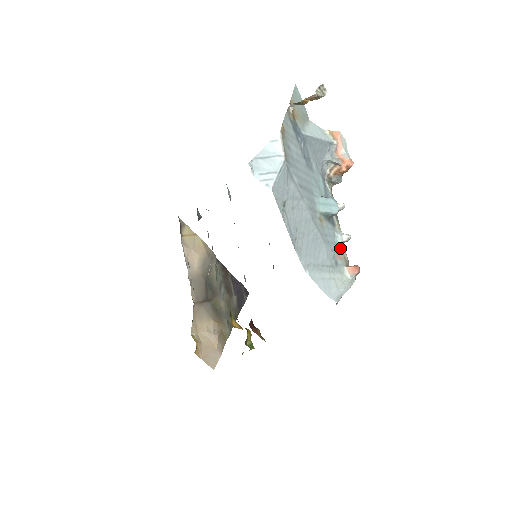
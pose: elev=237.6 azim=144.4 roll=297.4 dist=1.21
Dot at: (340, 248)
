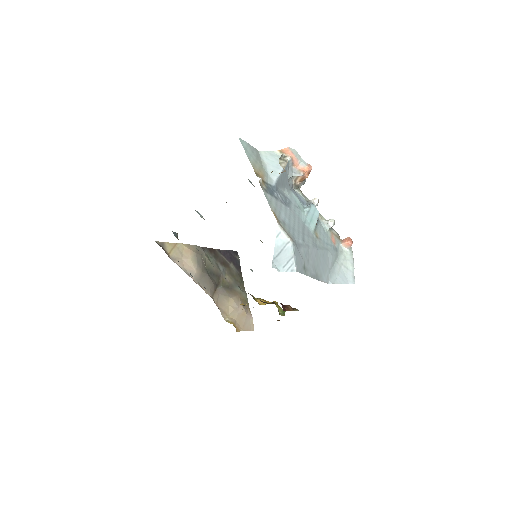
Dot at: (330, 232)
